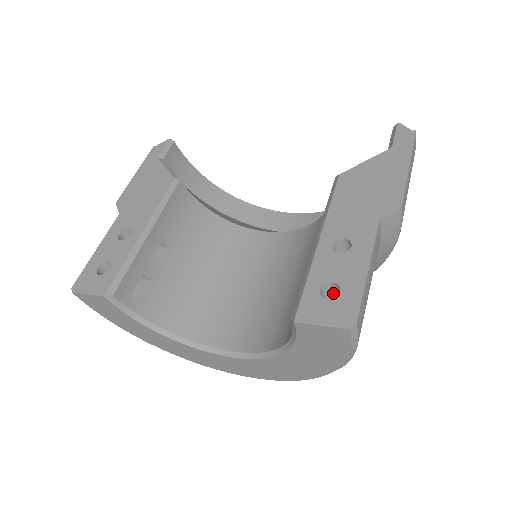
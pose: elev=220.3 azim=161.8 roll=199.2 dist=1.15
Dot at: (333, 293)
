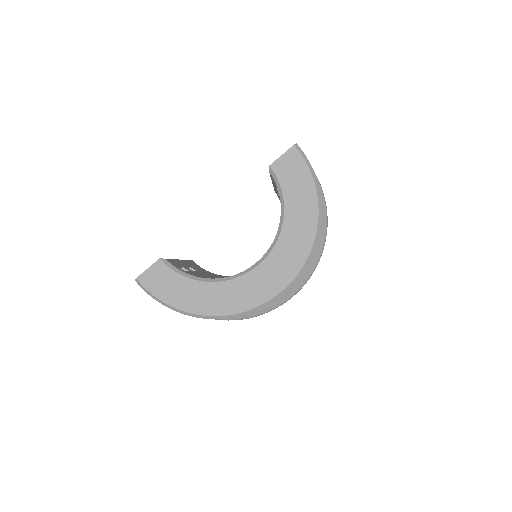
Dot at: occluded
